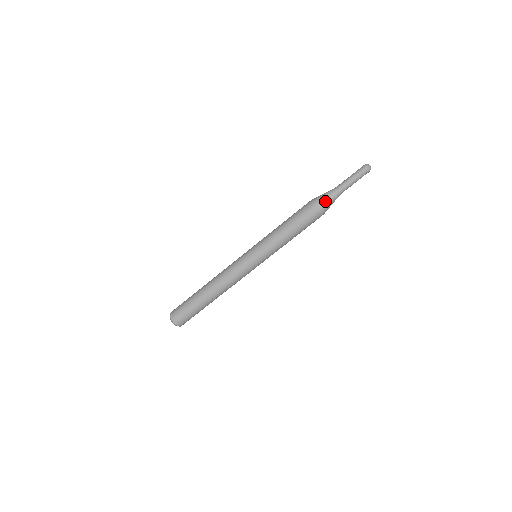
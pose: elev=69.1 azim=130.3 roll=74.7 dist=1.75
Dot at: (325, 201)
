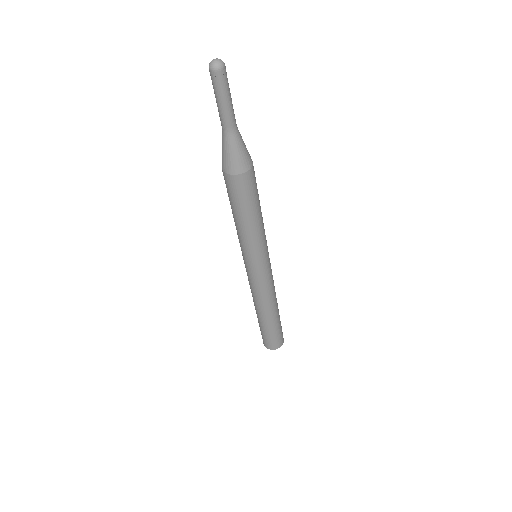
Dot at: (225, 158)
